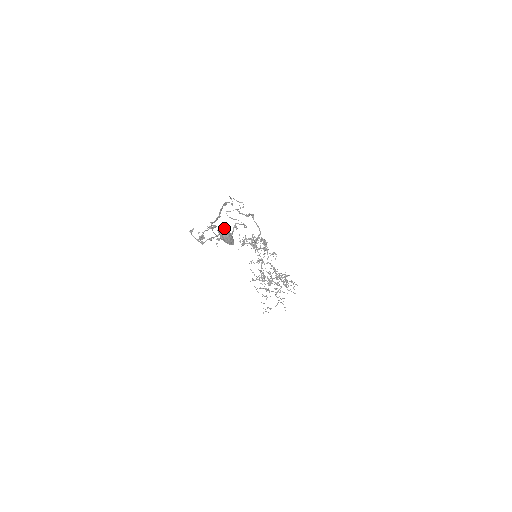
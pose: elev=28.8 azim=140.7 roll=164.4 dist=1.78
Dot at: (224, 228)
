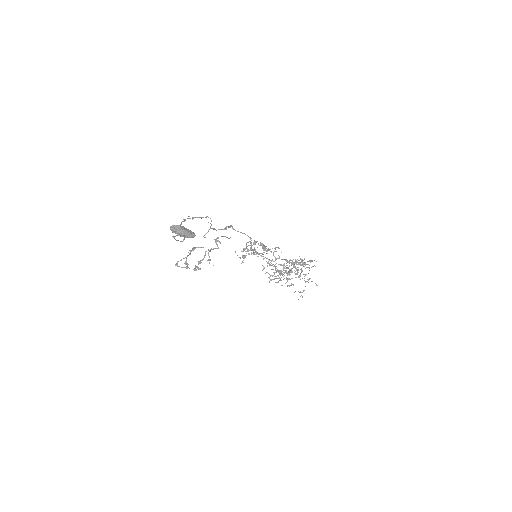
Dot at: (175, 226)
